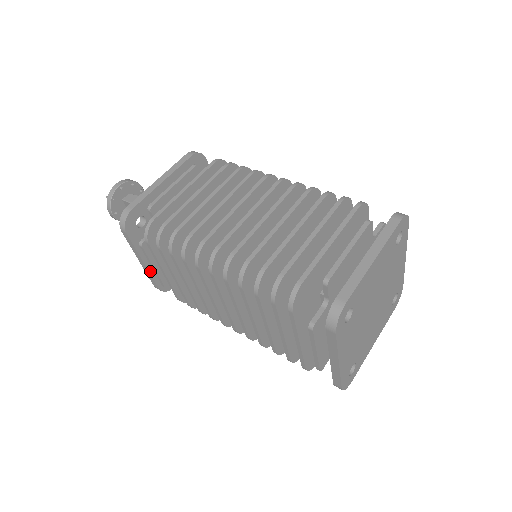
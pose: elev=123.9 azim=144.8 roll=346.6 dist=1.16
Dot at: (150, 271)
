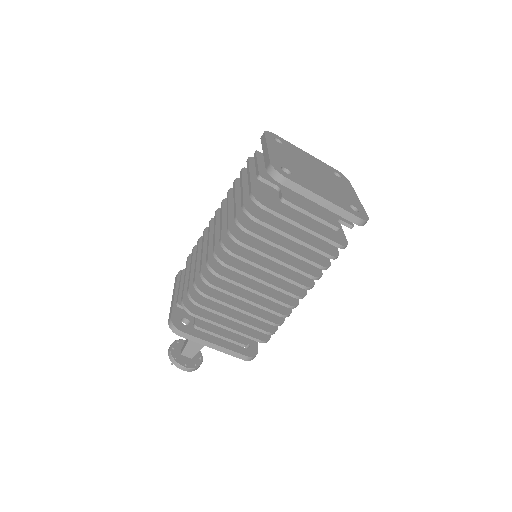
Dot at: (227, 348)
